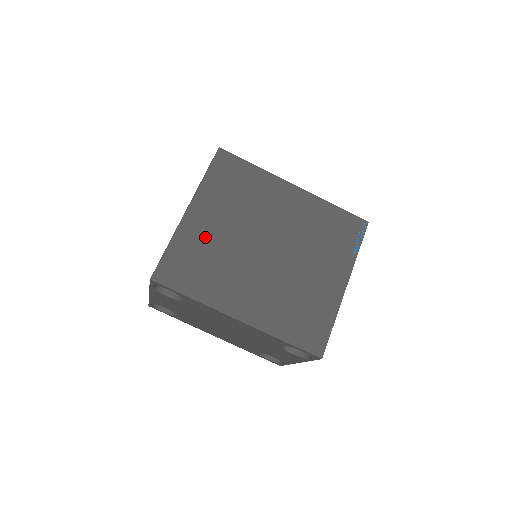
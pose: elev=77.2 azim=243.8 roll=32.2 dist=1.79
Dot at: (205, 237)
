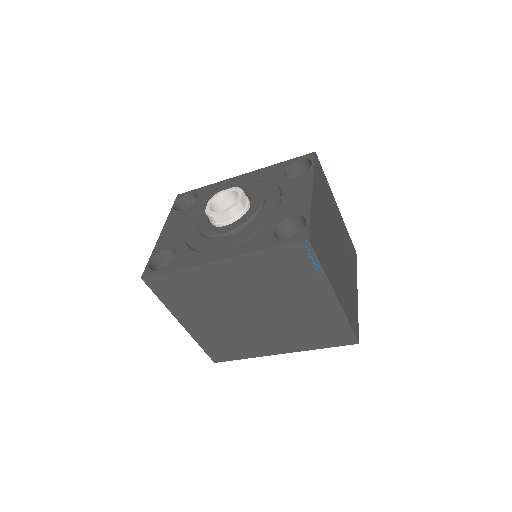
Dot at: (210, 331)
